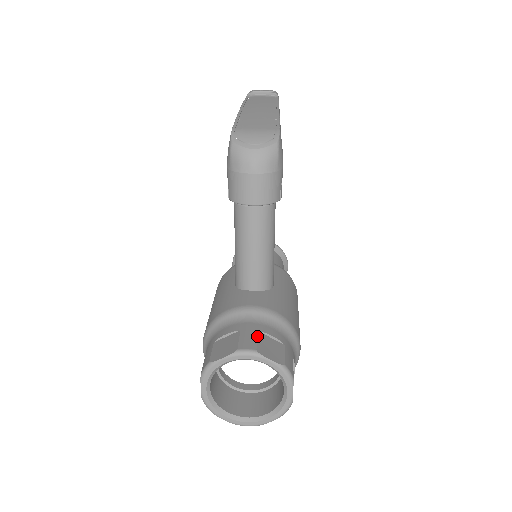
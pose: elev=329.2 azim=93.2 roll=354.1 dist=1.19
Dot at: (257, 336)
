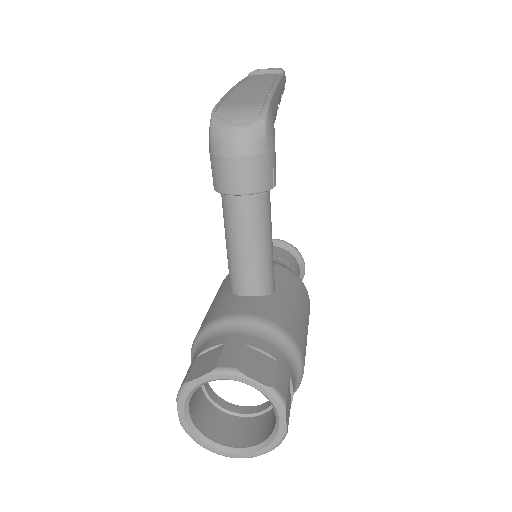
Dot at: (243, 351)
